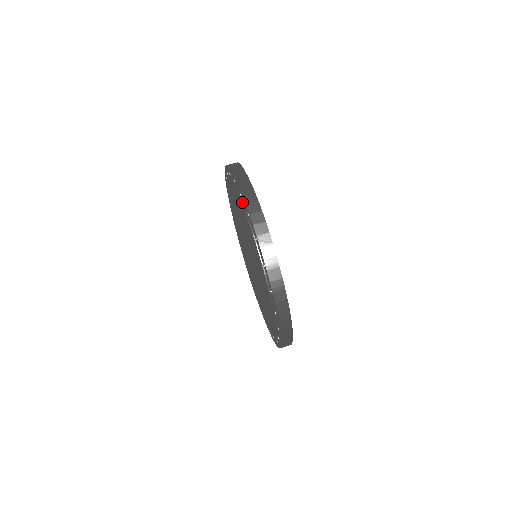
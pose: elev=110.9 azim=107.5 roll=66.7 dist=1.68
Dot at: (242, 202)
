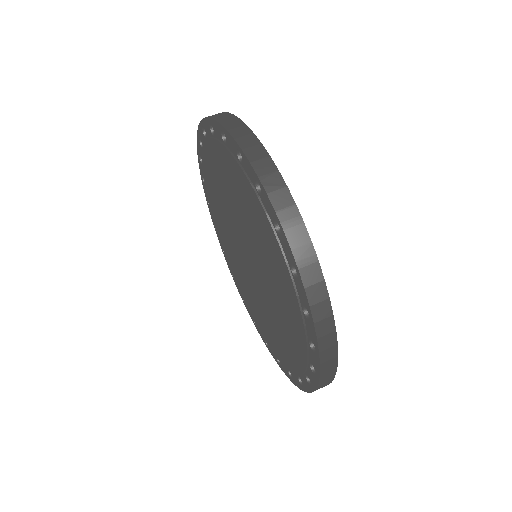
Dot at: (227, 148)
